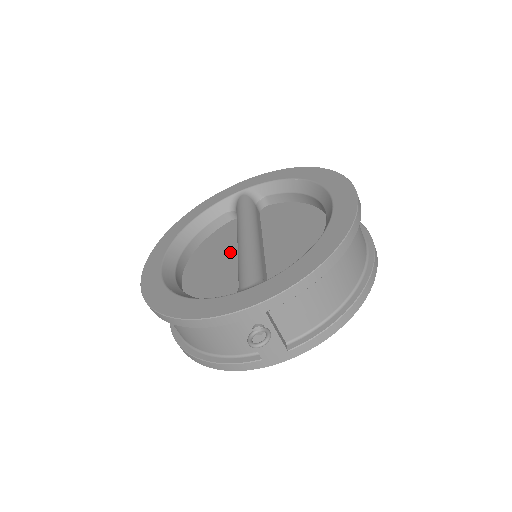
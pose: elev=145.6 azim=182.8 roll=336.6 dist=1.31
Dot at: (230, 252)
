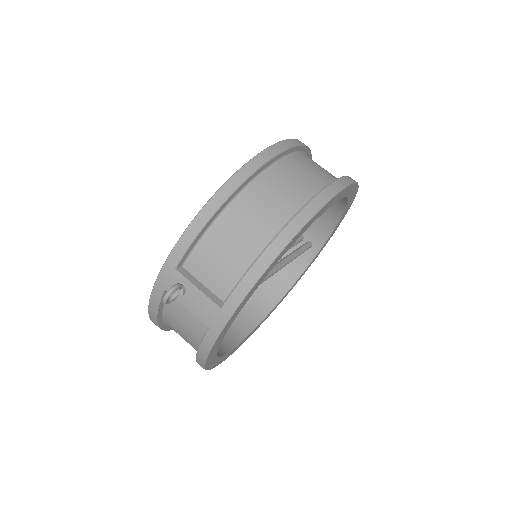
Dot at: occluded
